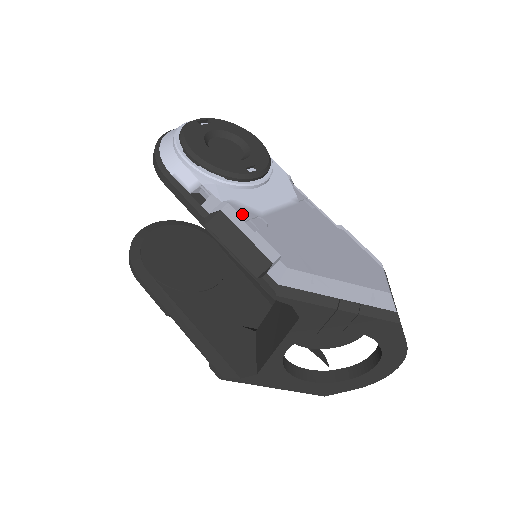
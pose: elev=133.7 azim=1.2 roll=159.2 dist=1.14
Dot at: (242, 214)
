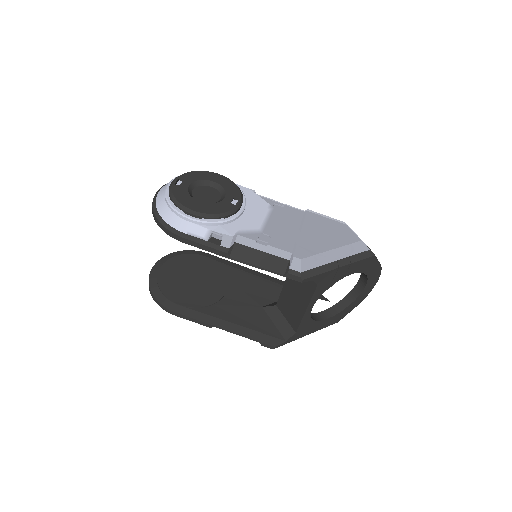
Dot at: (251, 238)
